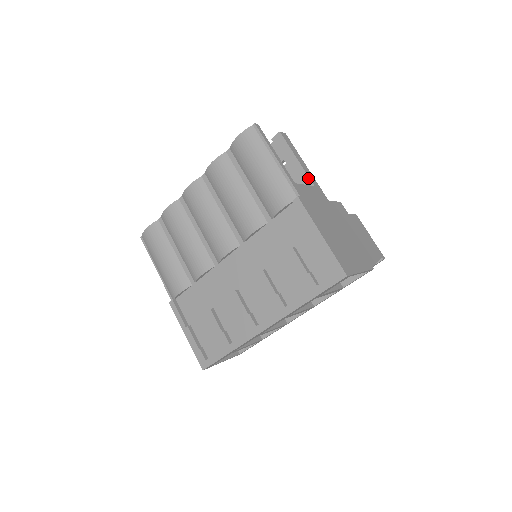
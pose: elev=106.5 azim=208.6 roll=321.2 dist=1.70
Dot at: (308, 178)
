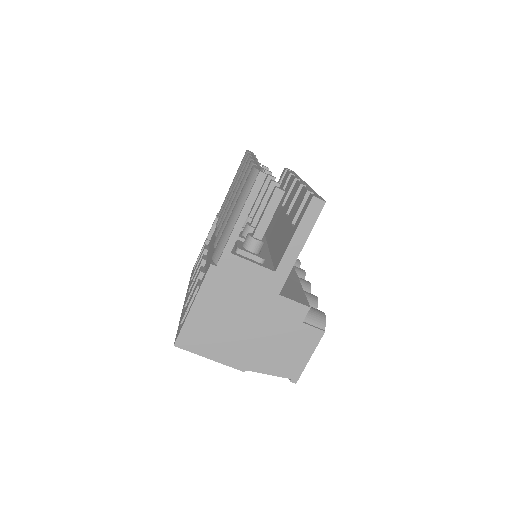
Dot at: (280, 260)
